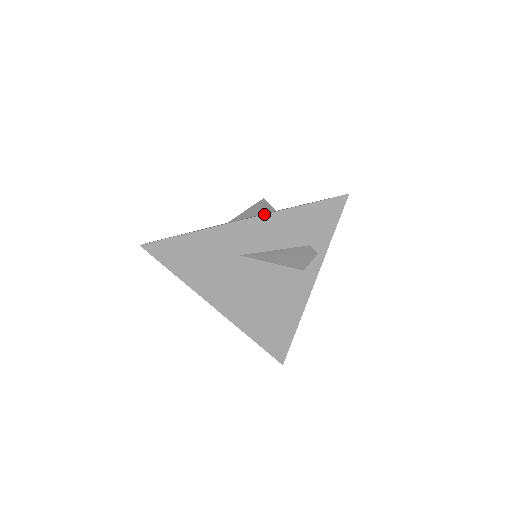
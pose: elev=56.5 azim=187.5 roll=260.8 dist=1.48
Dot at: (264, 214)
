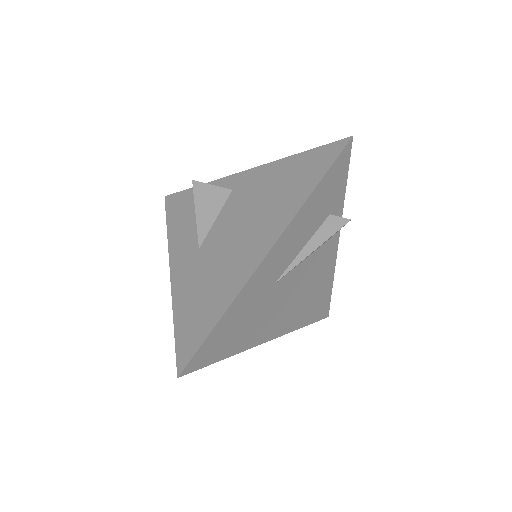
Dot at: (285, 228)
